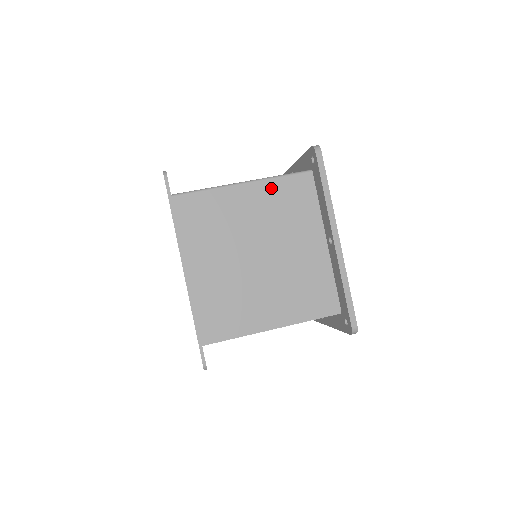
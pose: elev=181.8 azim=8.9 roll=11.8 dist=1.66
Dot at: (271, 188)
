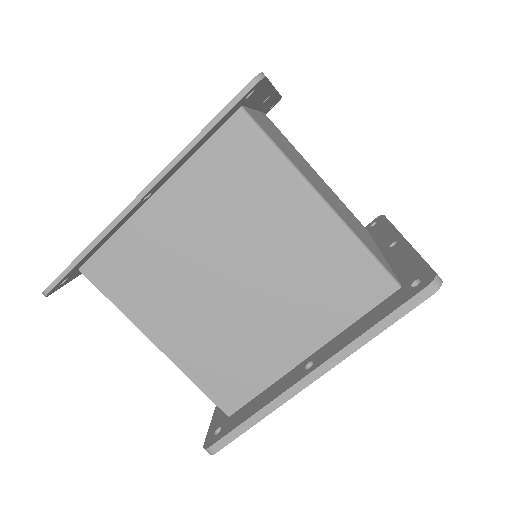
Dot at: (339, 244)
